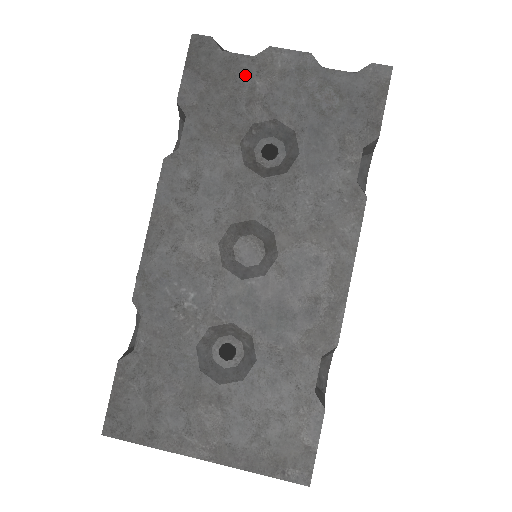
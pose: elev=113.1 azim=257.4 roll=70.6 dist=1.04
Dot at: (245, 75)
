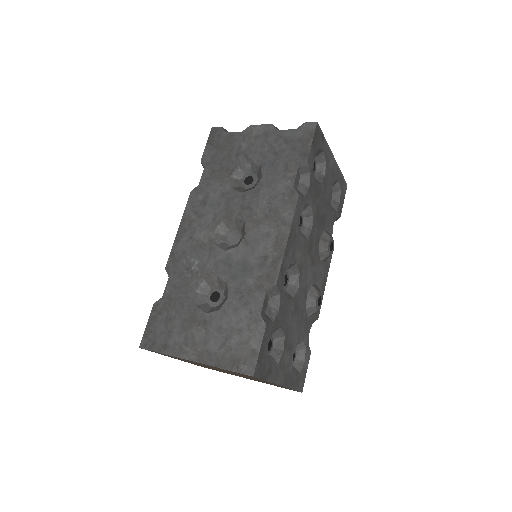
Dot at: (236, 142)
